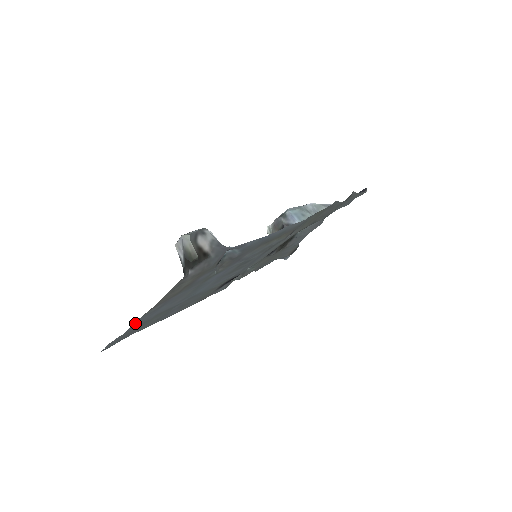
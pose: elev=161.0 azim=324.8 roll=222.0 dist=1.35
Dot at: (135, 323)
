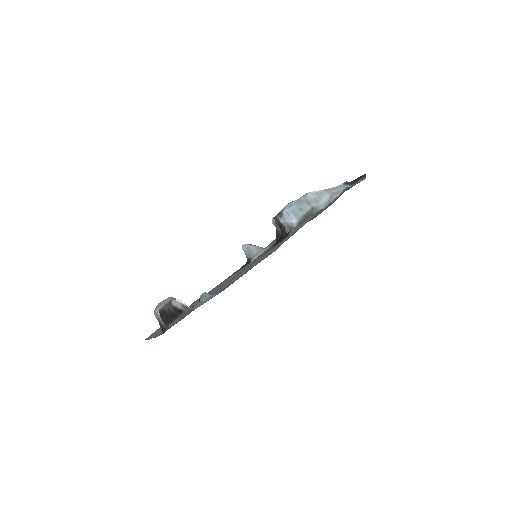
Dot at: occluded
